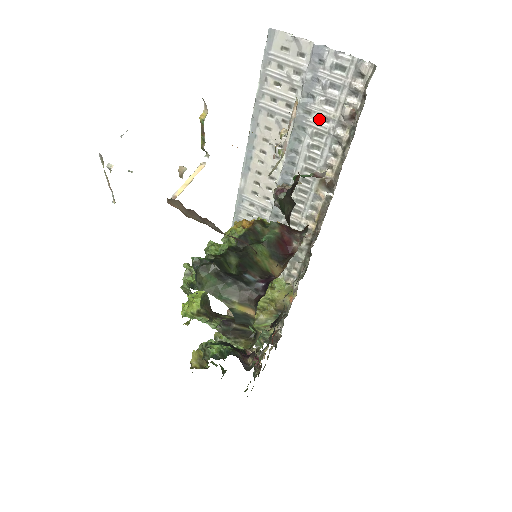
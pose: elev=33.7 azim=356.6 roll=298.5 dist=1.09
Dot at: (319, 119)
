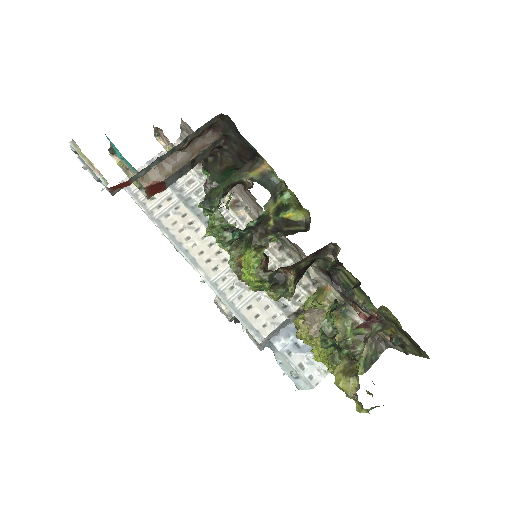
Dot at: (189, 185)
